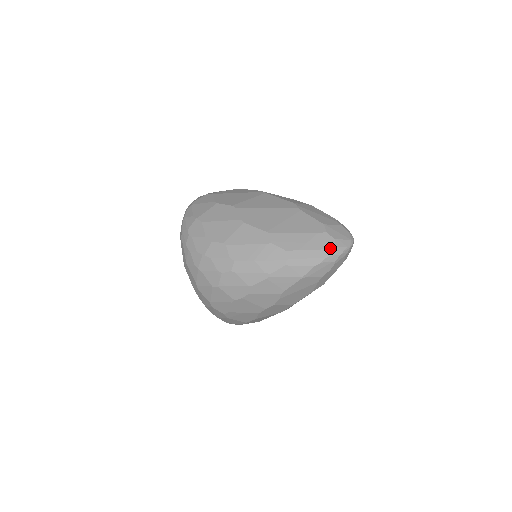
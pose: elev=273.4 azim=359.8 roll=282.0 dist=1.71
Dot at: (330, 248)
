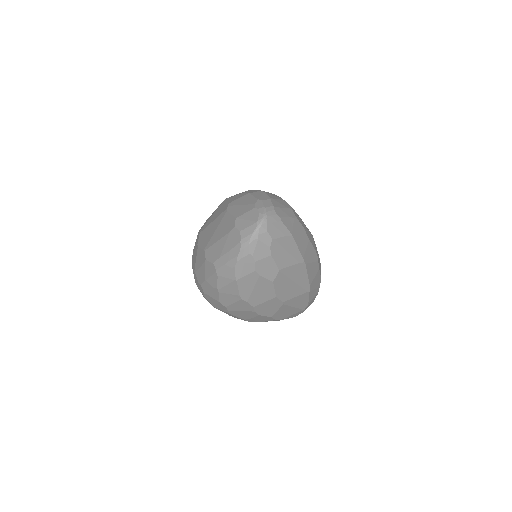
Dot at: (237, 244)
